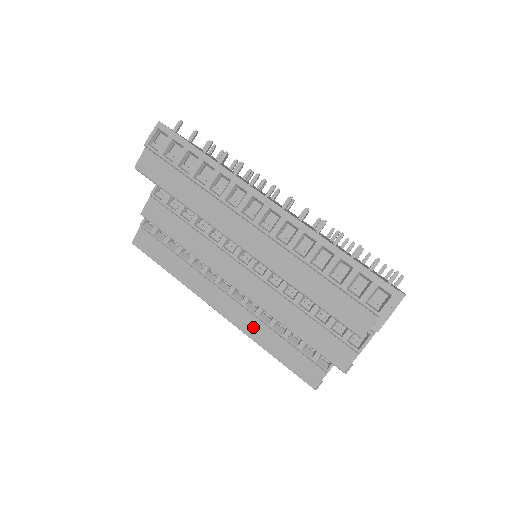
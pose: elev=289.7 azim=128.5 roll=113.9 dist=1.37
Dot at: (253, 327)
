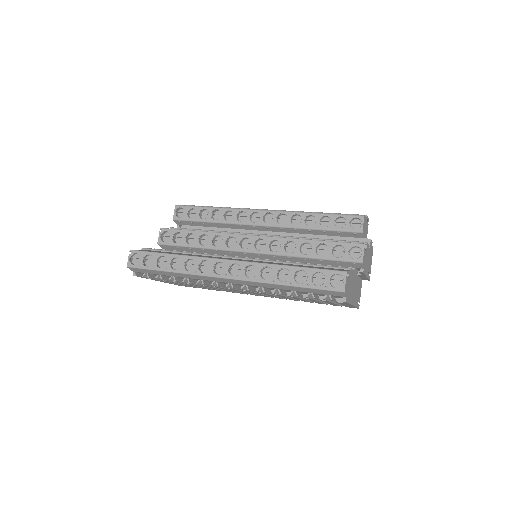
Dot at: (267, 262)
